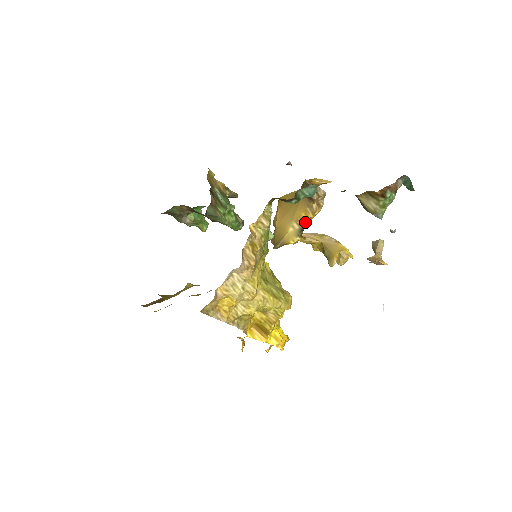
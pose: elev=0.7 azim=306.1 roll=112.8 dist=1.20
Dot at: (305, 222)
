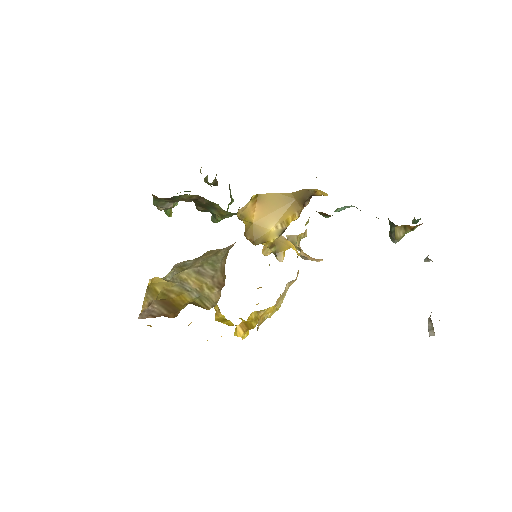
Dot at: (289, 224)
